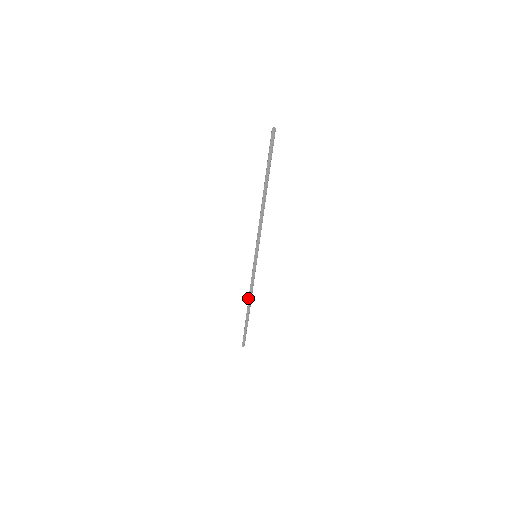
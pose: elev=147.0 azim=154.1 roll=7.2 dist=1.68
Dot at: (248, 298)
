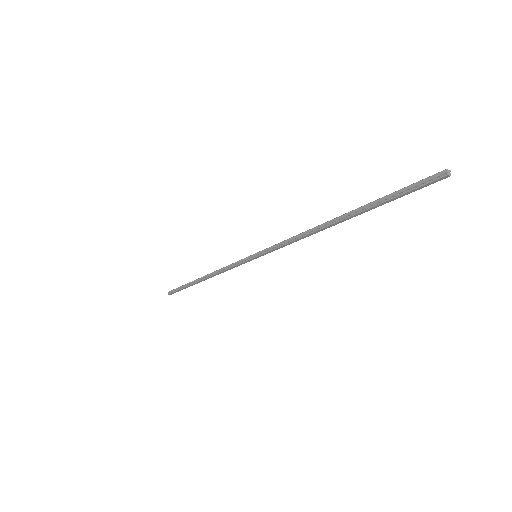
Dot at: (209, 276)
